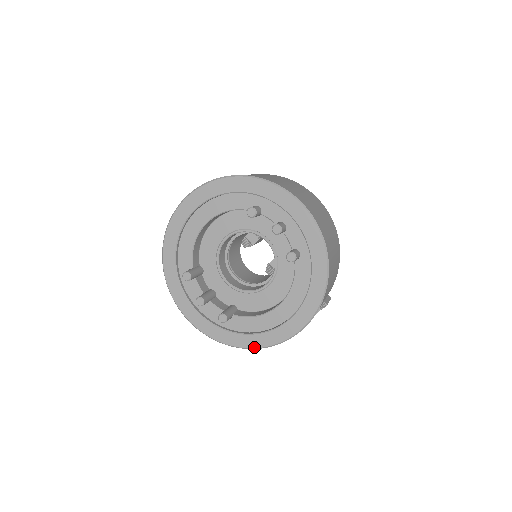
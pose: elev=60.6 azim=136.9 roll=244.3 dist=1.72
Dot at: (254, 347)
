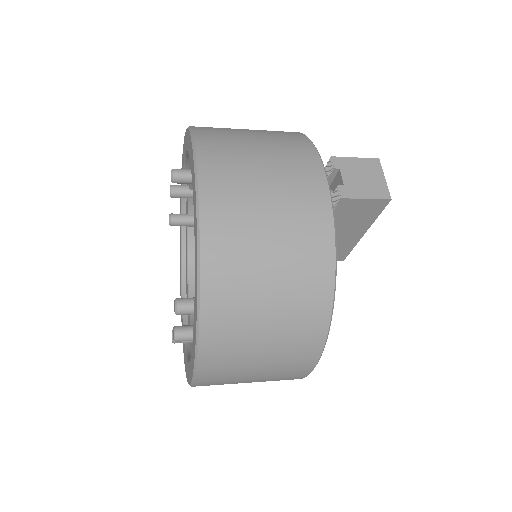
Dot at: (197, 274)
